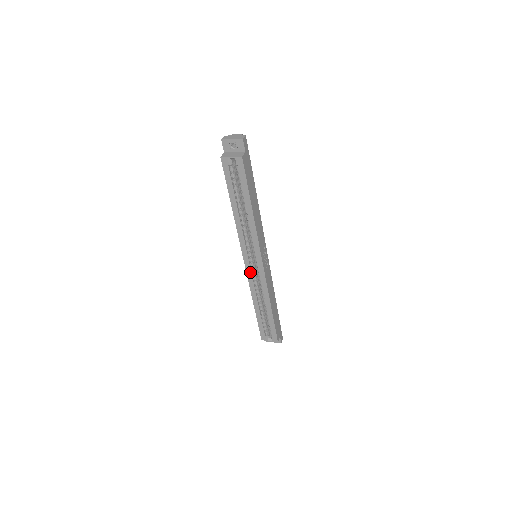
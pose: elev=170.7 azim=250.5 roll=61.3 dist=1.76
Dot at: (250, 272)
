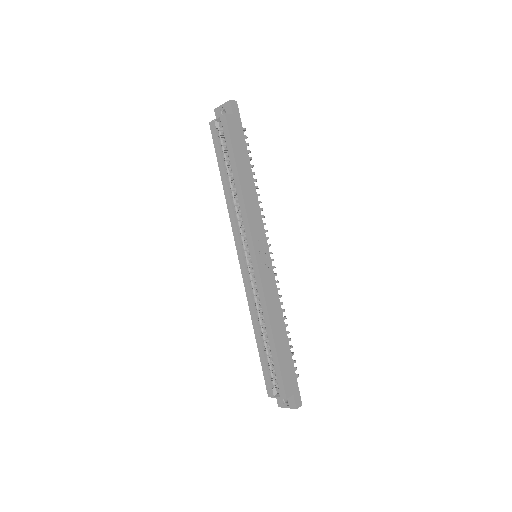
Dot at: (245, 274)
